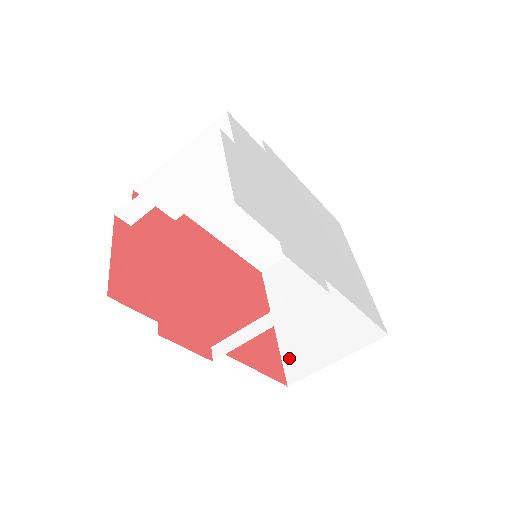
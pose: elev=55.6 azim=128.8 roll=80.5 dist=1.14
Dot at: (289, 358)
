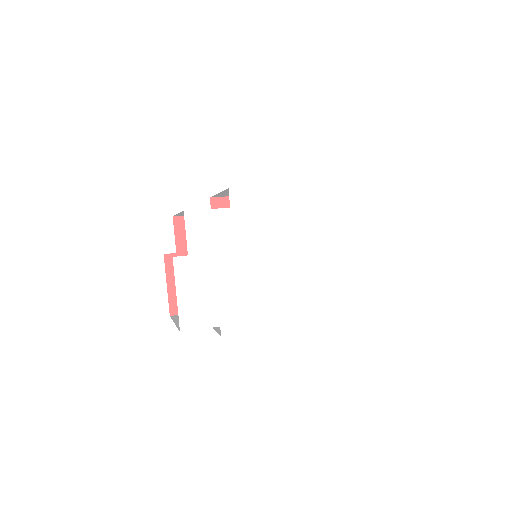
Dot at: occluded
